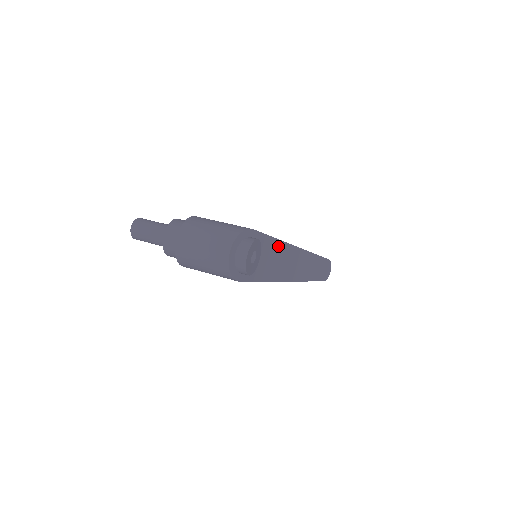
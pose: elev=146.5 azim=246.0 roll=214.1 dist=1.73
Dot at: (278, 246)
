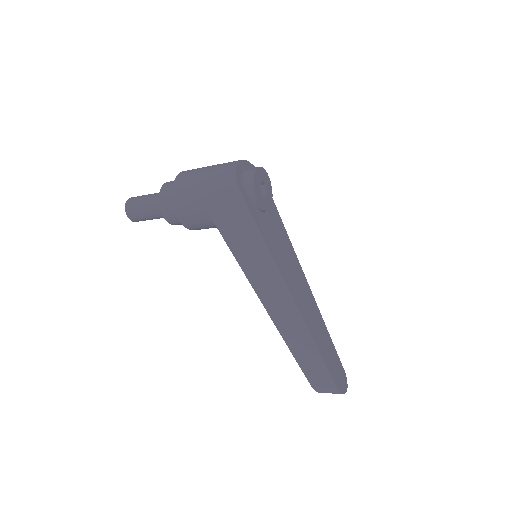
Dot at: (287, 242)
